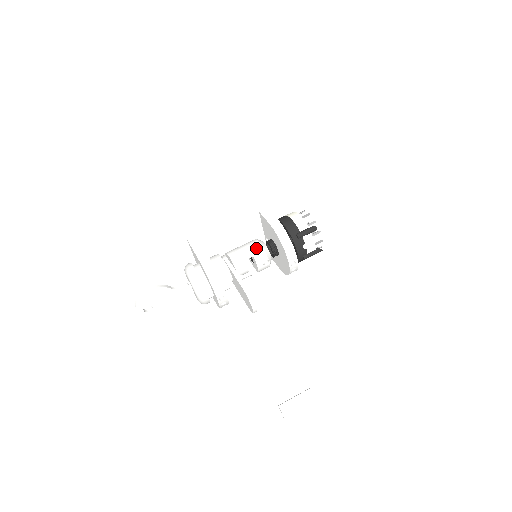
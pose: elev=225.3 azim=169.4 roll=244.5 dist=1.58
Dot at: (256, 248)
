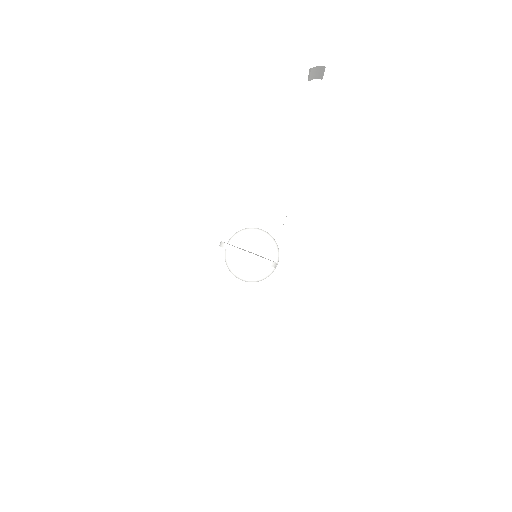
Dot at: occluded
